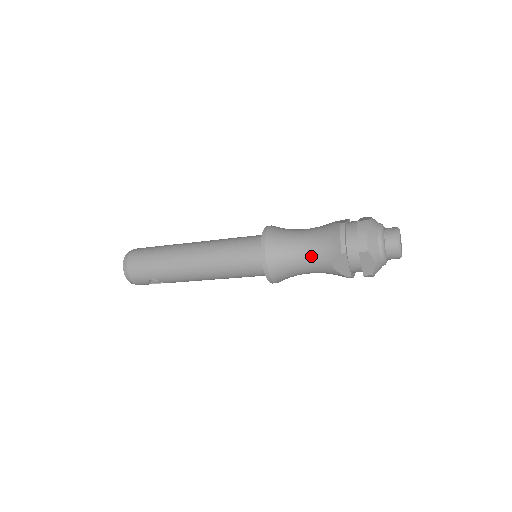
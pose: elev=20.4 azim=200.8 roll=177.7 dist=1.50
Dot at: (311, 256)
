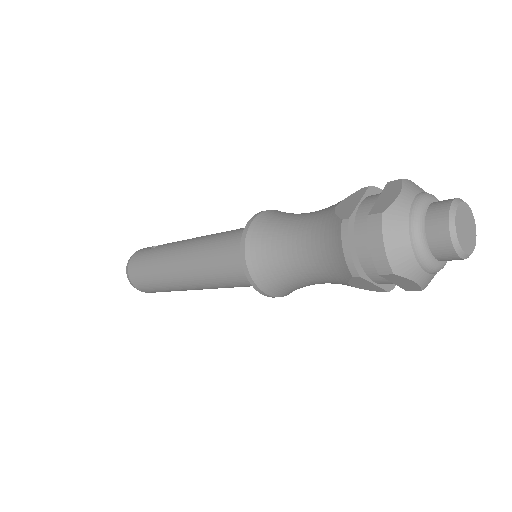
Dot at: (314, 273)
